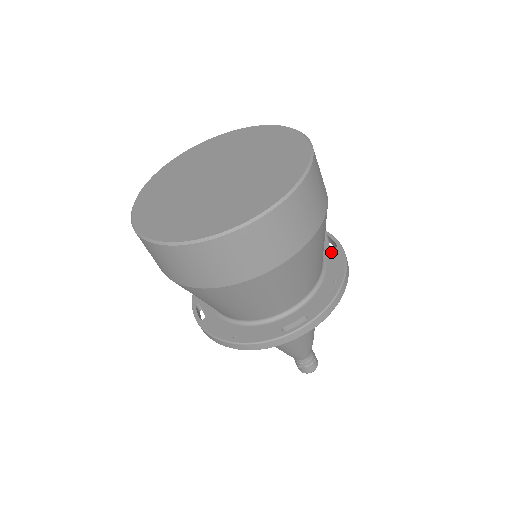
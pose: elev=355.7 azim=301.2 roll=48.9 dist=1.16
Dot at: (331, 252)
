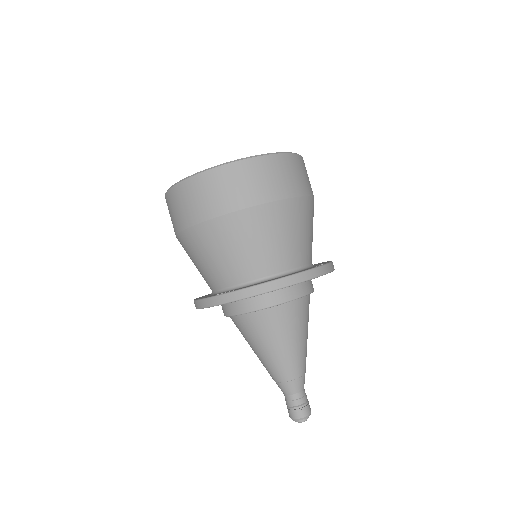
Dot at: (308, 268)
